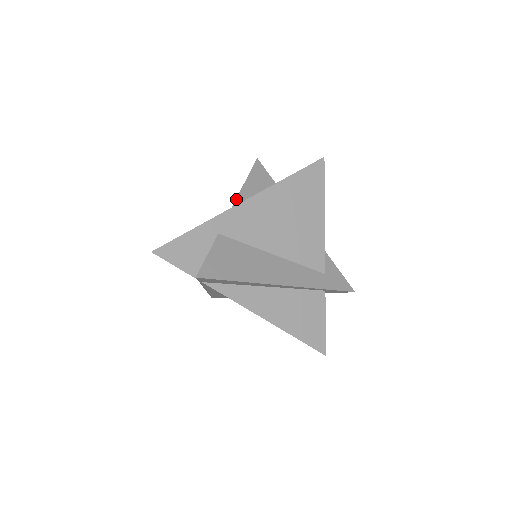
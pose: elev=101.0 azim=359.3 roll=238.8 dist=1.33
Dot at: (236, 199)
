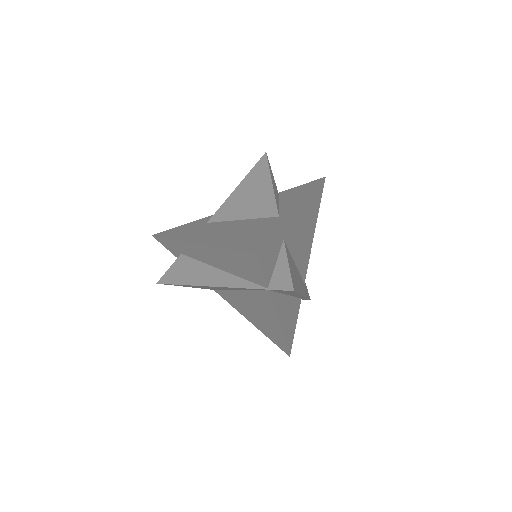
Dot at: occluded
